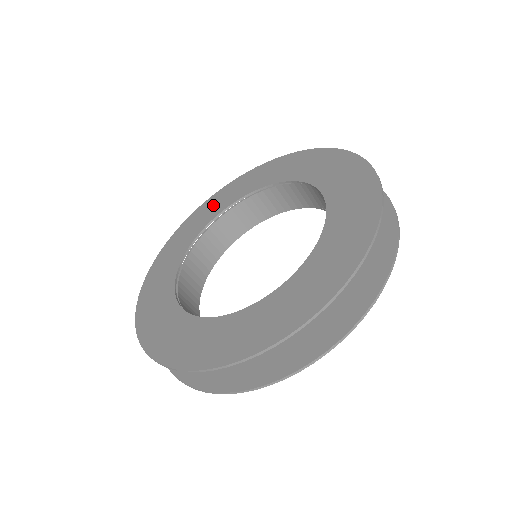
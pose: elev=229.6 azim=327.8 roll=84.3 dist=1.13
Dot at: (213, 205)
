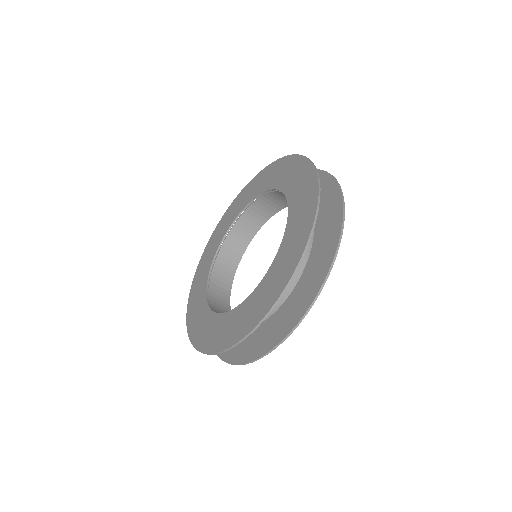
Dot at: (240, 201)
